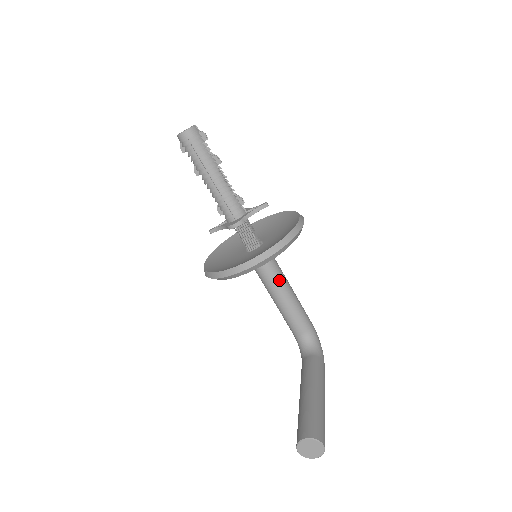
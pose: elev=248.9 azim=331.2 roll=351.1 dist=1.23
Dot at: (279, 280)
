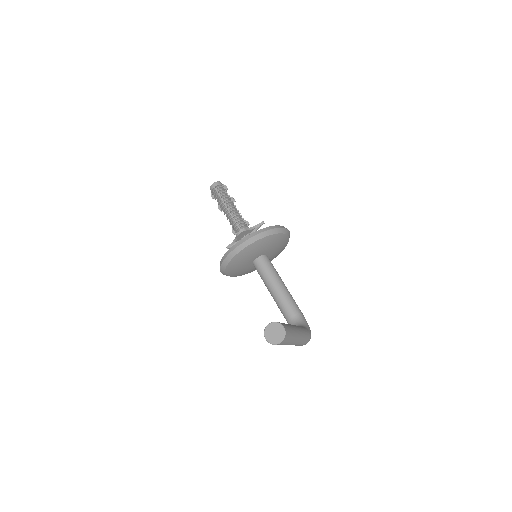
Dot at: (273, 273)
